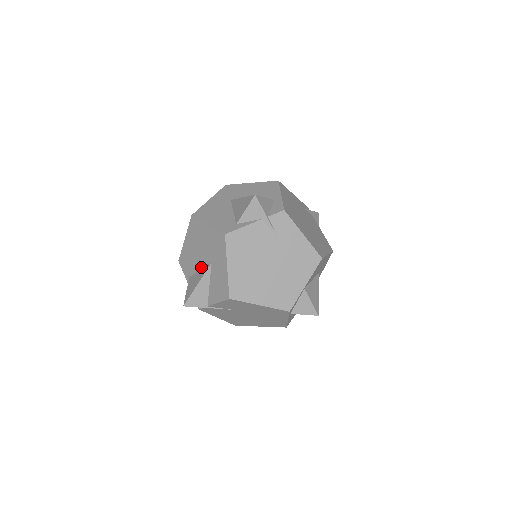
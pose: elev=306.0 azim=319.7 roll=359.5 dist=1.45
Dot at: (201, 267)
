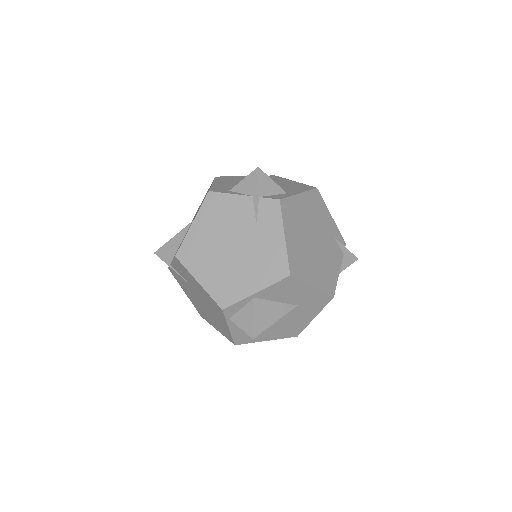
Dot at: occluded
